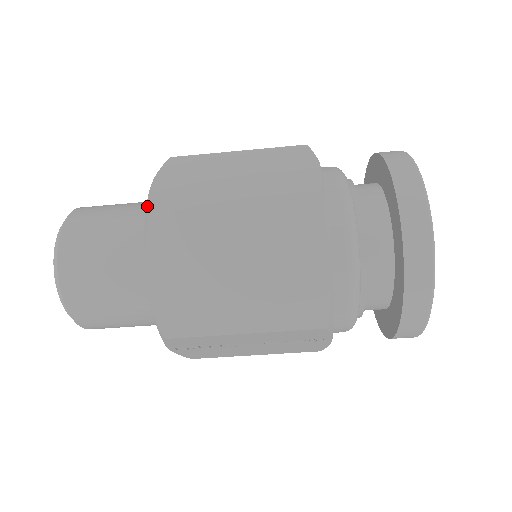
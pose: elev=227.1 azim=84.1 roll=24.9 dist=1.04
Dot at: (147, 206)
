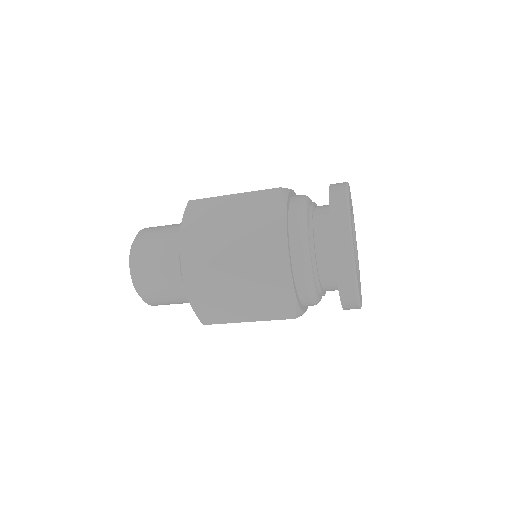
Dot at: (179, 257)
